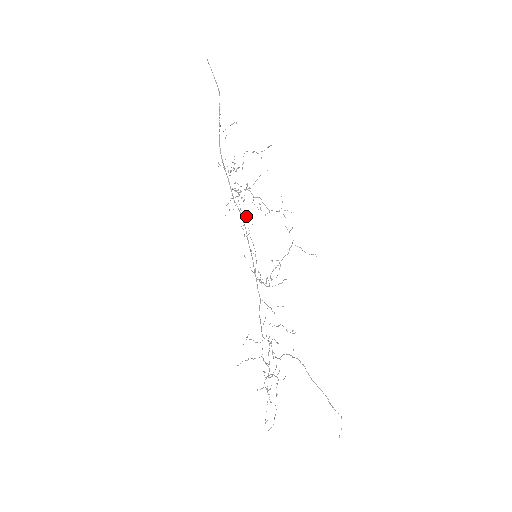
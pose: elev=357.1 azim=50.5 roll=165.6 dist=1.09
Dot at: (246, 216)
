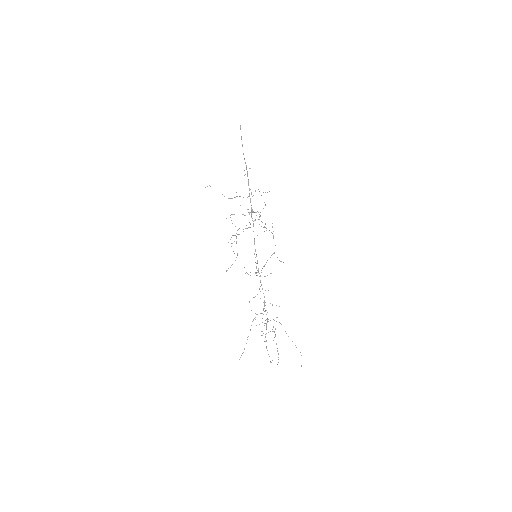
Dot at: occluded
